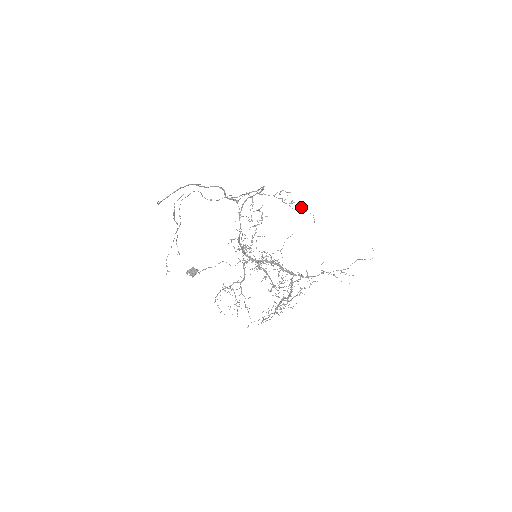
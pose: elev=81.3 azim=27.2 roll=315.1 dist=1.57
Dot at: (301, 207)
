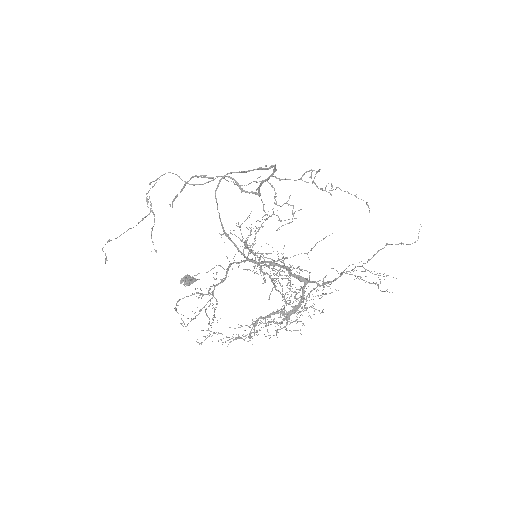
Dot at: (348, 193)
